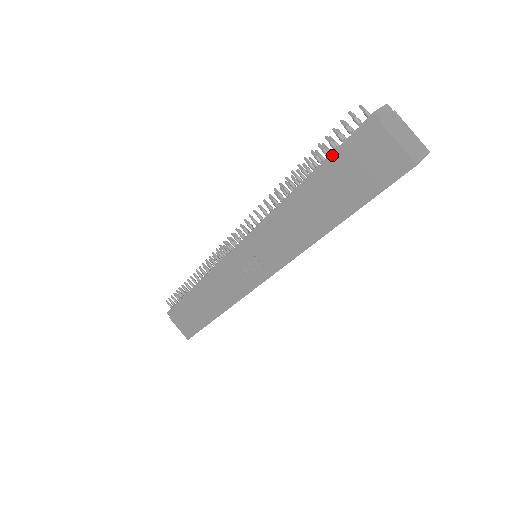
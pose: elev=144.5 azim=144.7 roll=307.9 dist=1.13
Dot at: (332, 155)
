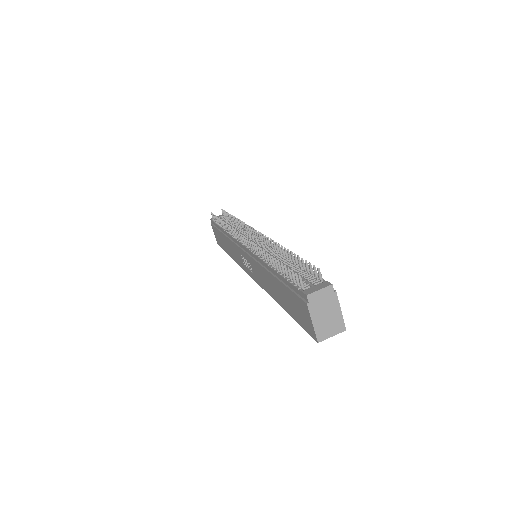
Dot at: (287, 281)
